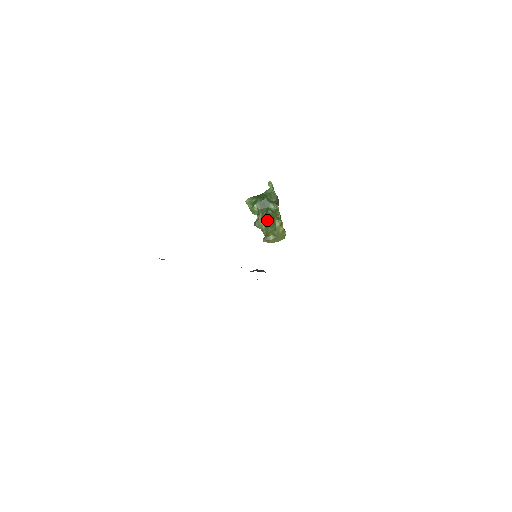
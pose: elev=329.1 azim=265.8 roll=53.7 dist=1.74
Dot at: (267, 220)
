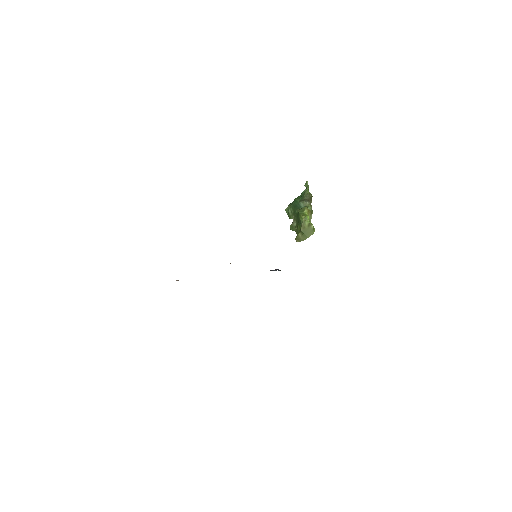
Dot at: (297, 220)
